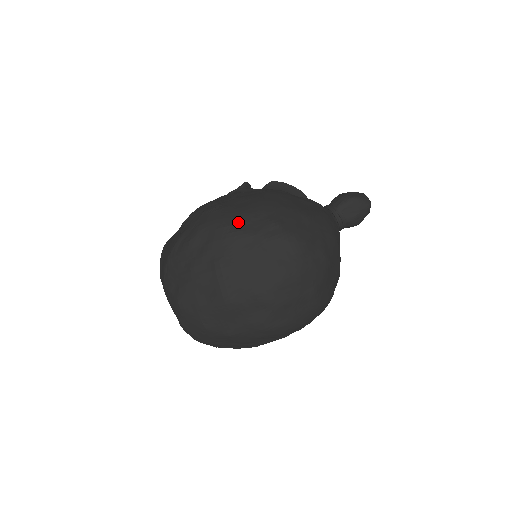
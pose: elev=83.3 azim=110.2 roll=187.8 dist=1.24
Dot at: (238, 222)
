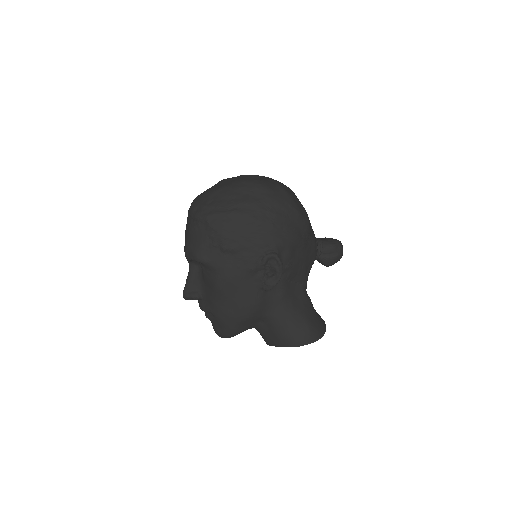
Dot at: occluded
